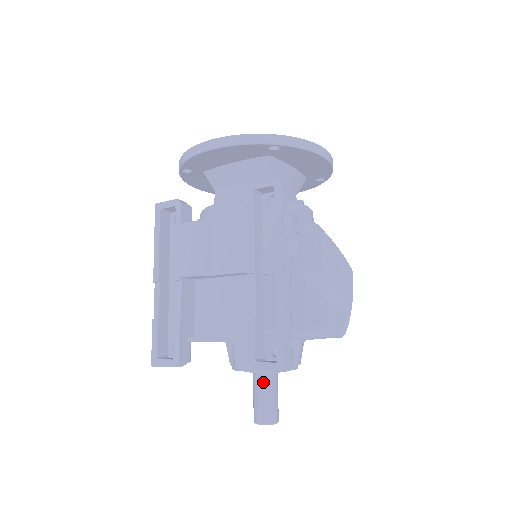
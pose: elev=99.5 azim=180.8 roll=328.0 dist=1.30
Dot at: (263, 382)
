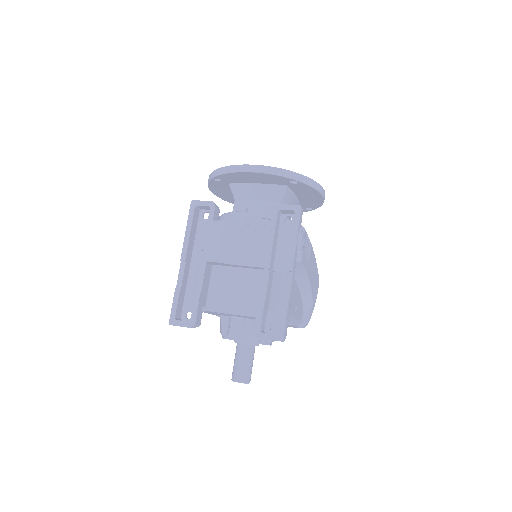
Dot at: (245, 351)
